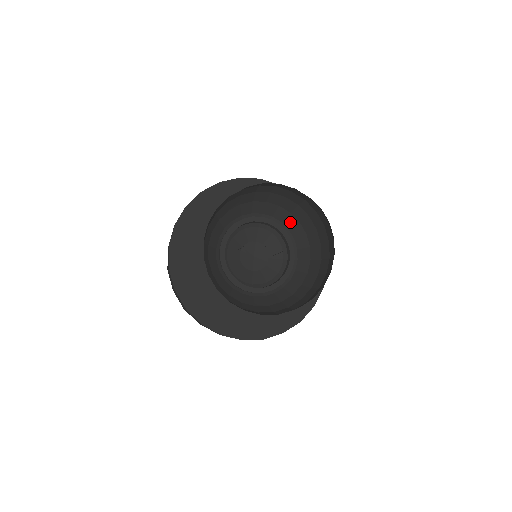
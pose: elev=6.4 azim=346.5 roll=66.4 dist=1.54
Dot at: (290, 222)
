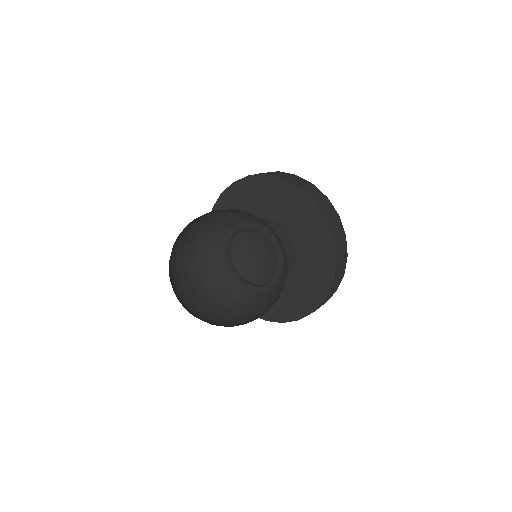
Dot at: occluded
